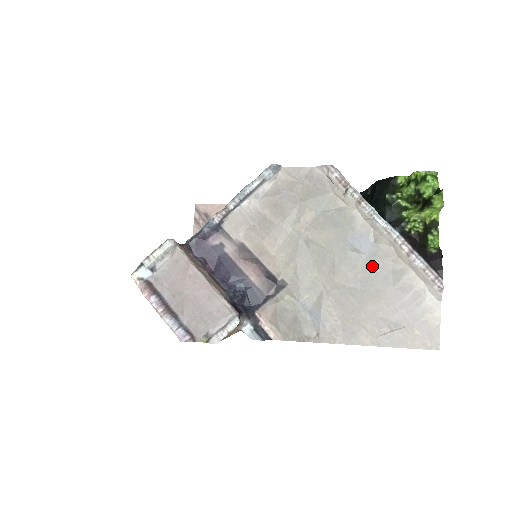
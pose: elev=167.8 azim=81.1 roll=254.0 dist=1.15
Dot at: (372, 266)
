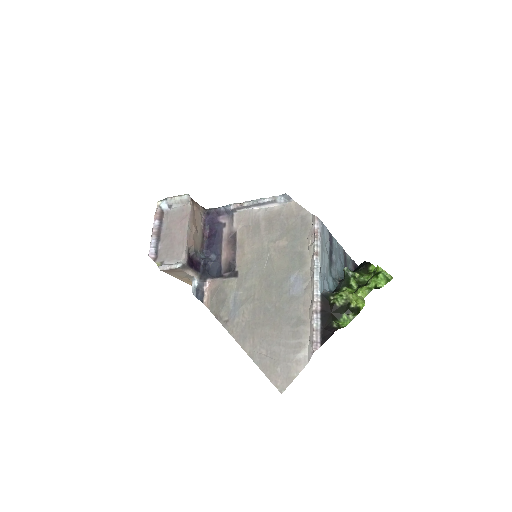
Dot at: (290, 304)
